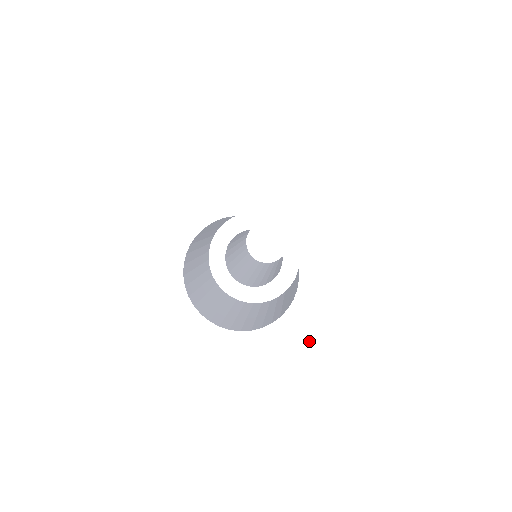
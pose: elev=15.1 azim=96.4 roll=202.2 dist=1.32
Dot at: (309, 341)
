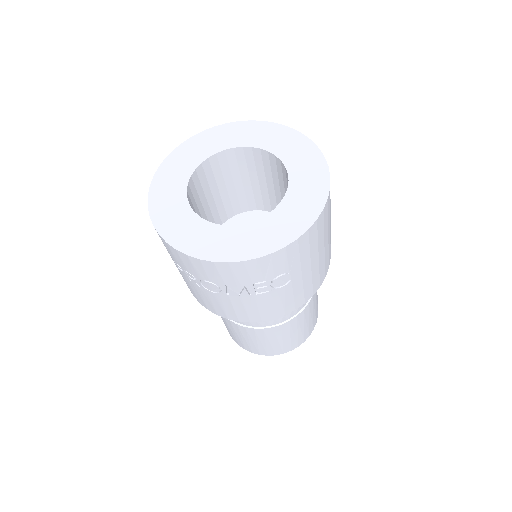
Dot at: (301, 225)
